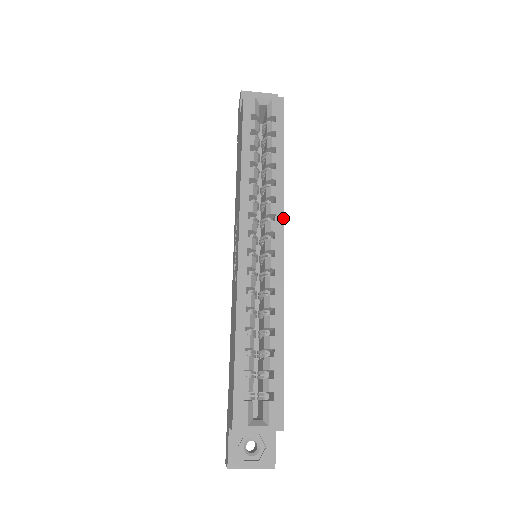
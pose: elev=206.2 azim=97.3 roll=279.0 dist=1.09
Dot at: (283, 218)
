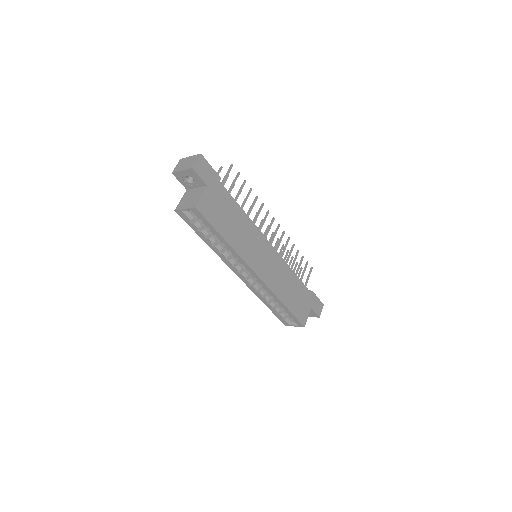
Dot at: (248, 266)
